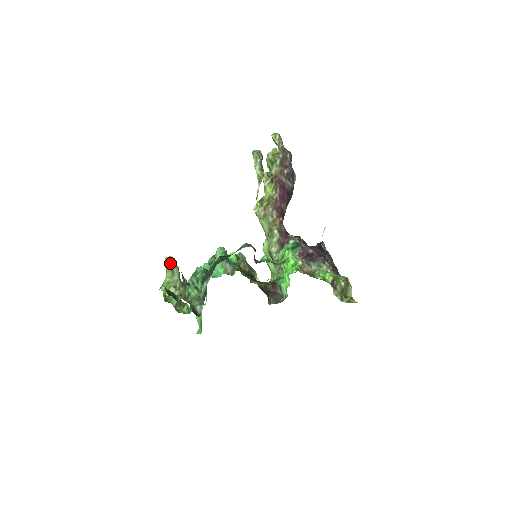
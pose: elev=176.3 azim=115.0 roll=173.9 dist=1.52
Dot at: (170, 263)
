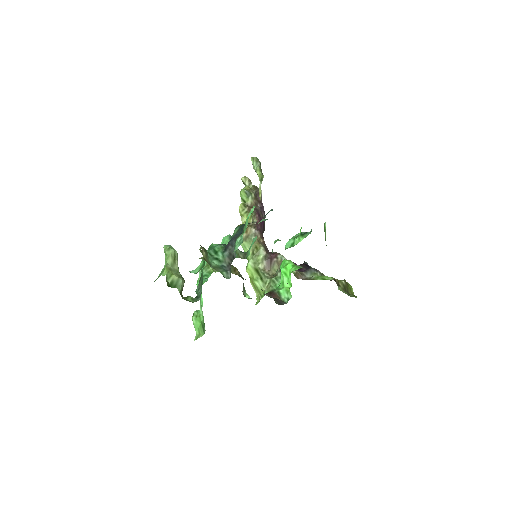
Dot at: (172, 249)
